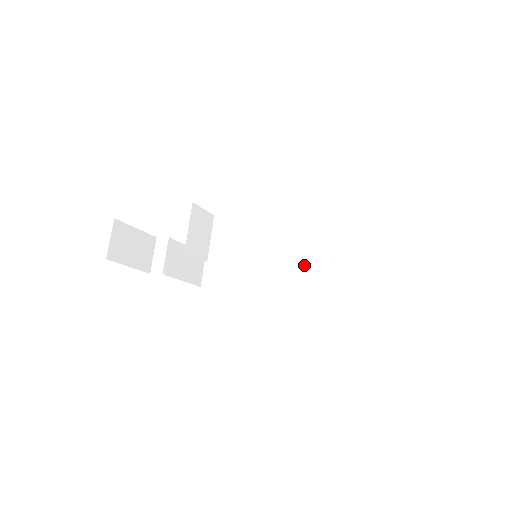
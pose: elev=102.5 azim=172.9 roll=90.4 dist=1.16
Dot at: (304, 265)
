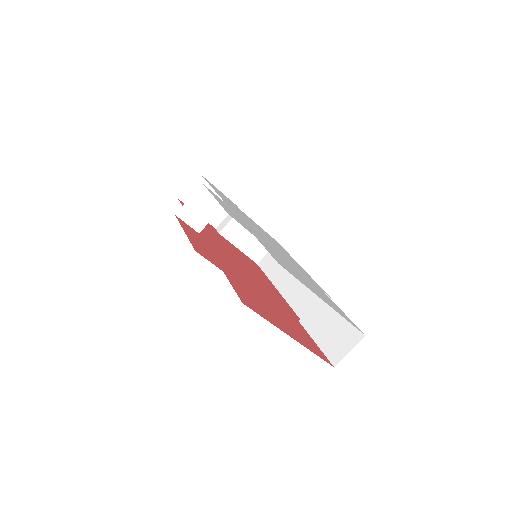
Dot at: (315, 295)
